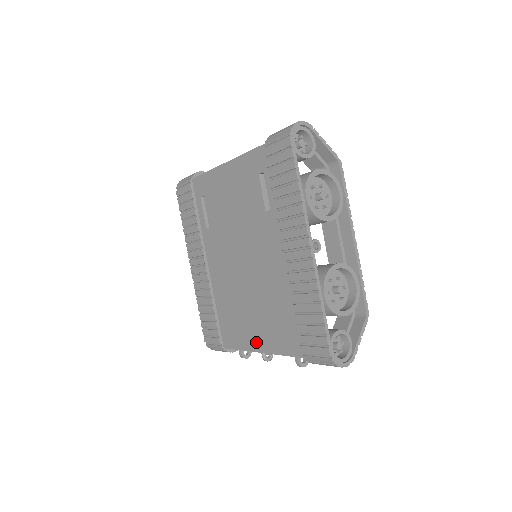
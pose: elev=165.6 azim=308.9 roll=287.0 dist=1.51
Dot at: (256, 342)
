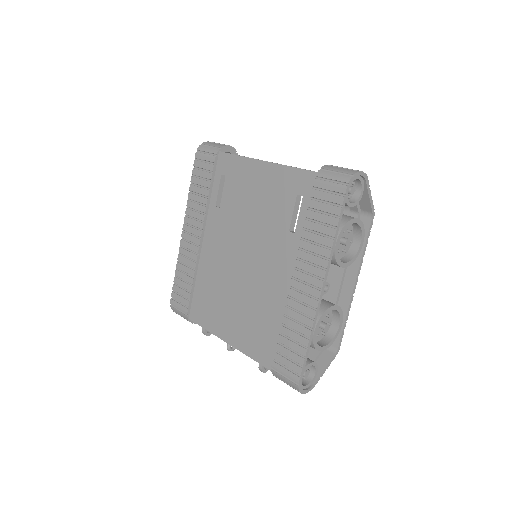
Dot at: (227, 332)
